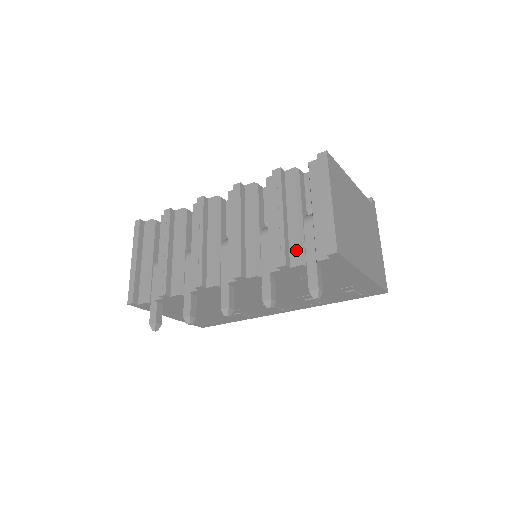
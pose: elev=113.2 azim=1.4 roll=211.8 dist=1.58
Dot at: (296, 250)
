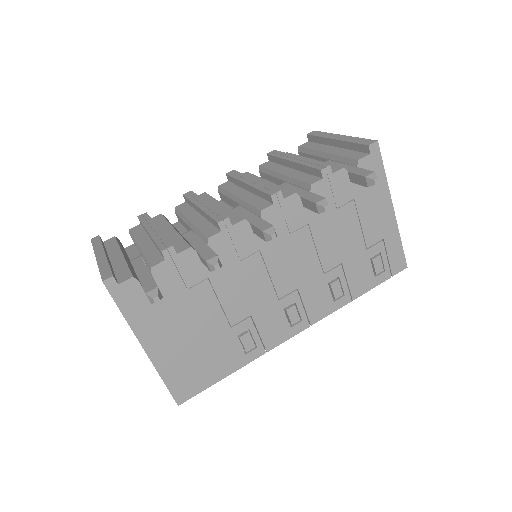
Dot at: occluded
